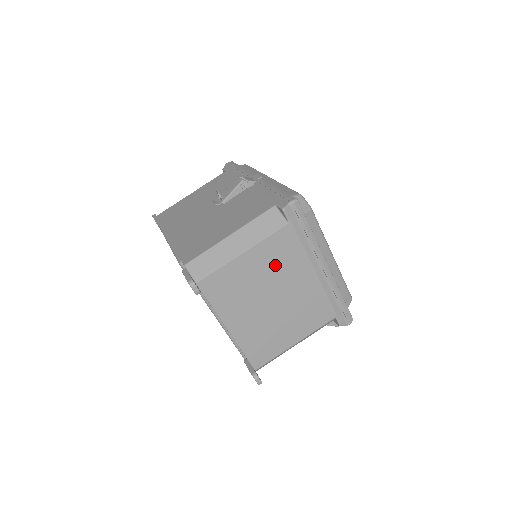
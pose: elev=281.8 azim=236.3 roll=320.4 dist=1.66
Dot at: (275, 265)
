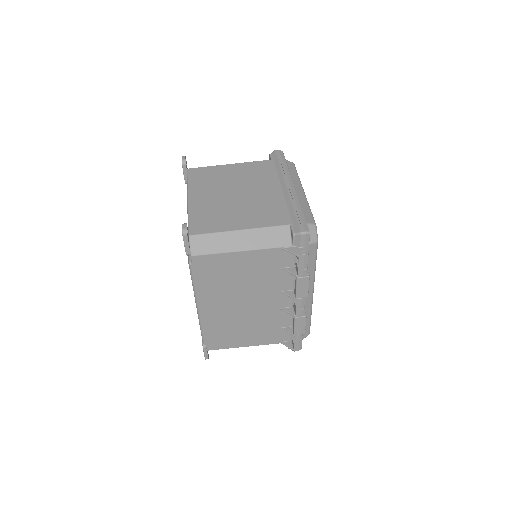
Dot at: (249, 176)
